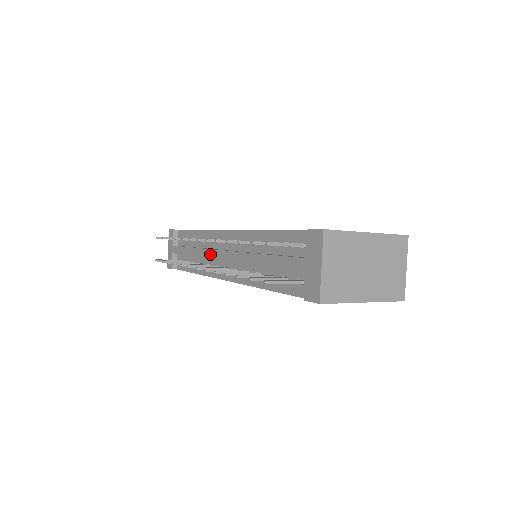
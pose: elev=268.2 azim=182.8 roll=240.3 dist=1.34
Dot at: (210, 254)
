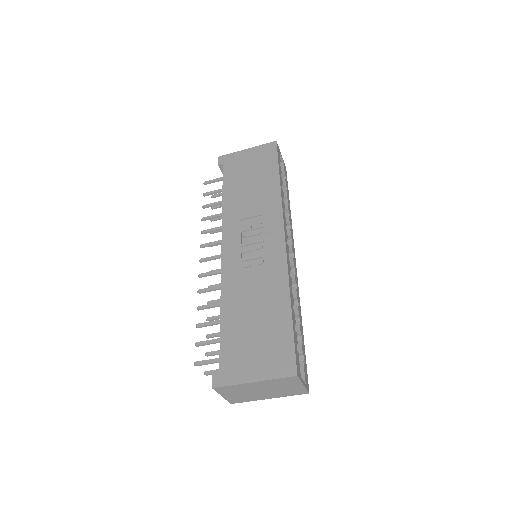
Dot at: occluded
